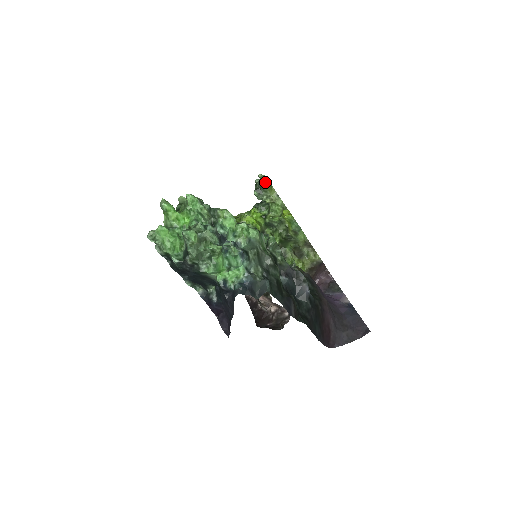
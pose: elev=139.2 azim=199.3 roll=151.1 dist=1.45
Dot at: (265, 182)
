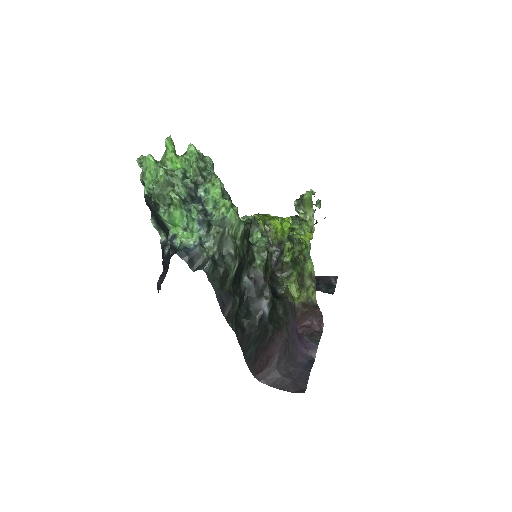
Dot at: (306, 196)
